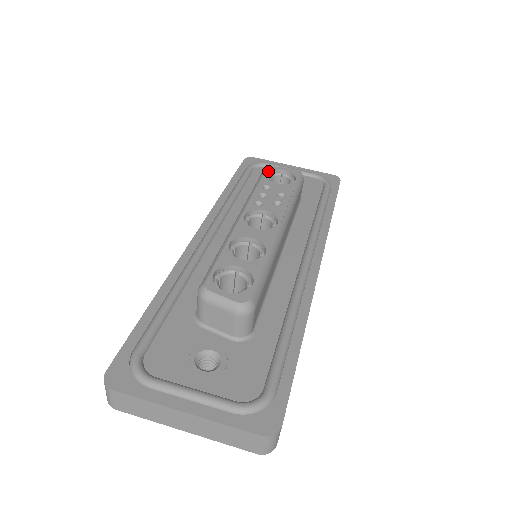
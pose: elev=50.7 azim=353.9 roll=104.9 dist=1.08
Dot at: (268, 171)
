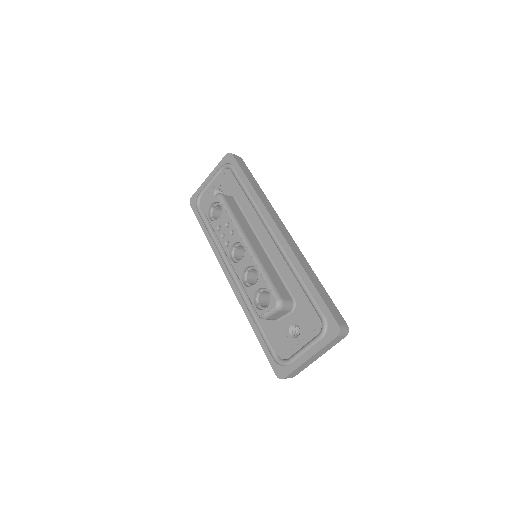
Dot at: (208, 216)
